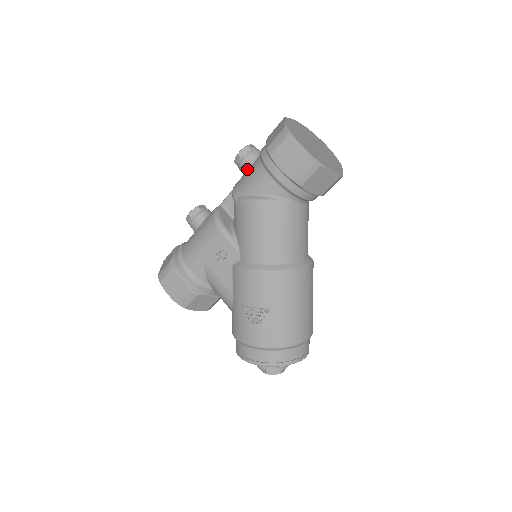
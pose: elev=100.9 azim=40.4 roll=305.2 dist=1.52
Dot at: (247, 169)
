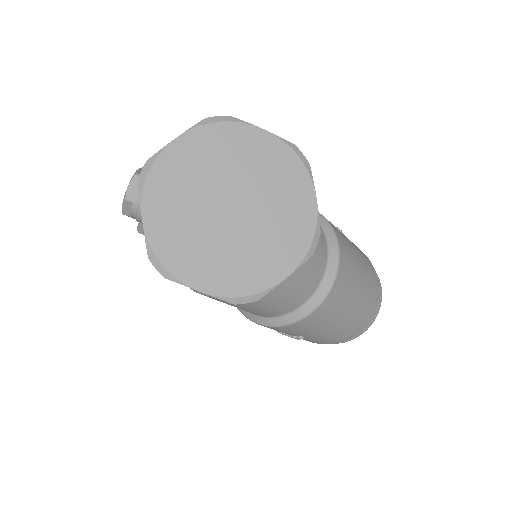
Dot at: occluded
